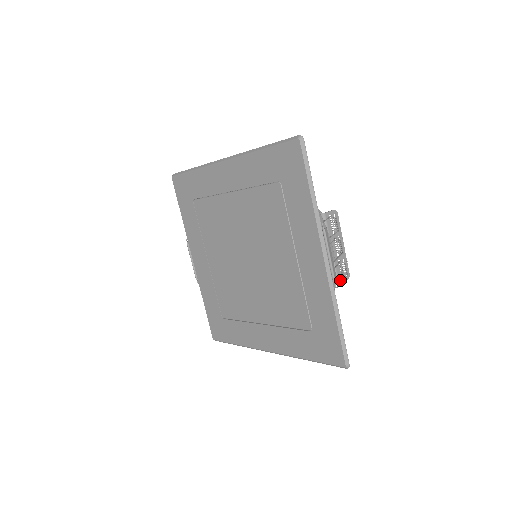
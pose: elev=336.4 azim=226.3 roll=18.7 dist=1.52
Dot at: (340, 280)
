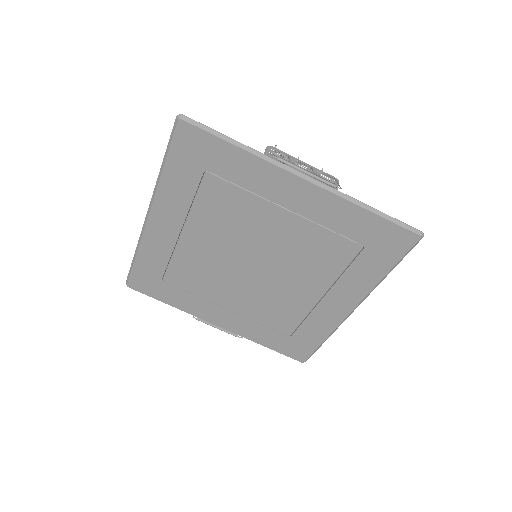
Dot at: (335, 187)
